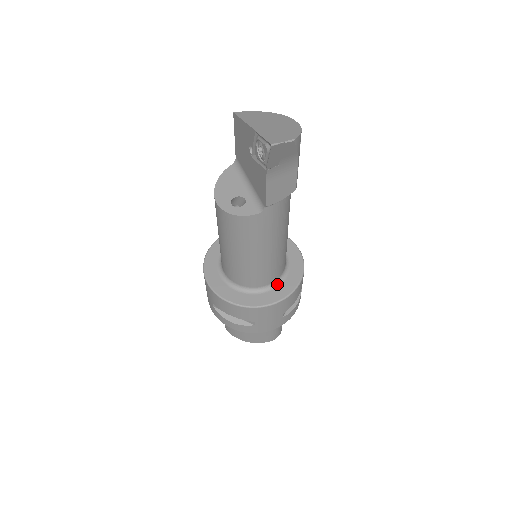
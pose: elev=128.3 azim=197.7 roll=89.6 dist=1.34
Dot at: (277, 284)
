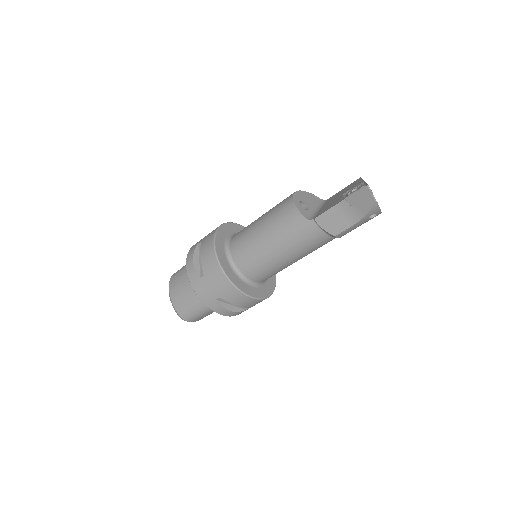
Dot at: (243, 279)
